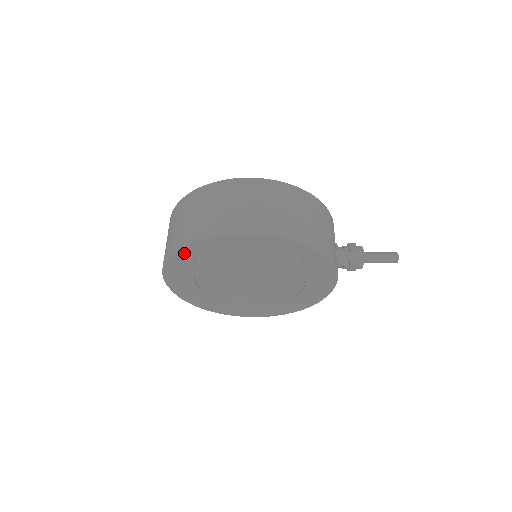
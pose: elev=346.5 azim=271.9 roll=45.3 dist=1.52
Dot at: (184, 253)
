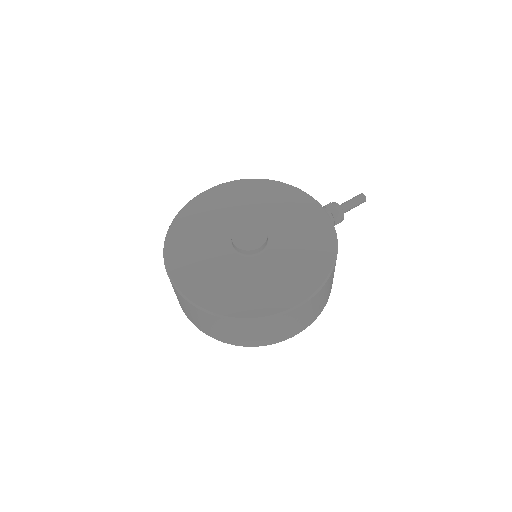
Dot at: occluded
